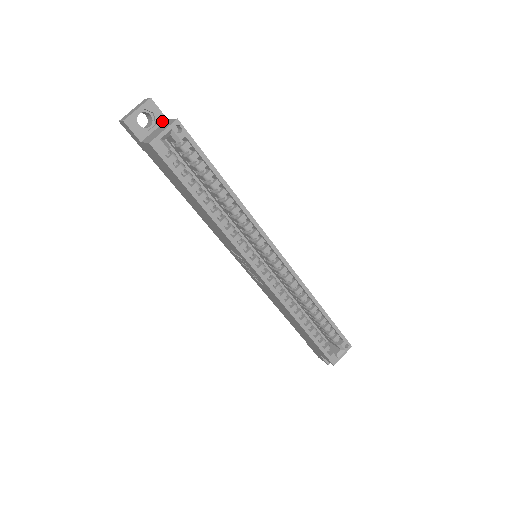
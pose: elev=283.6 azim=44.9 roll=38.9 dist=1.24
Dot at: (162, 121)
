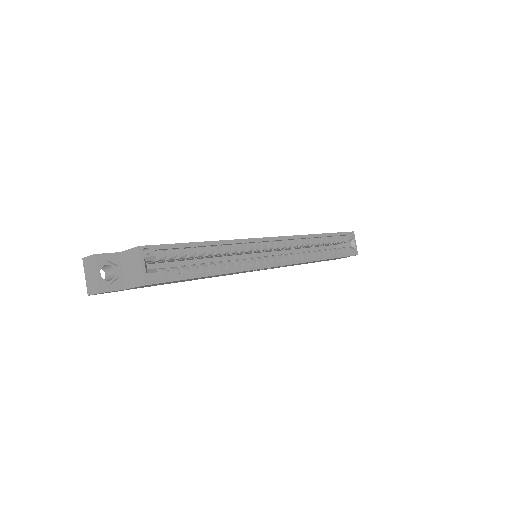
Dot at: (118, 258)
